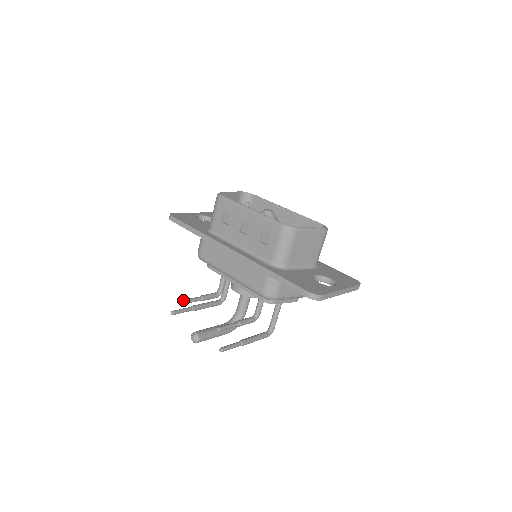
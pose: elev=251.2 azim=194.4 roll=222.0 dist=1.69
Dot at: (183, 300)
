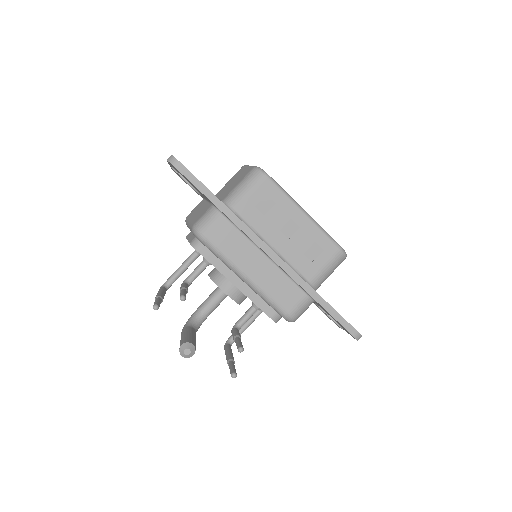
Dot at: (185, 295)
